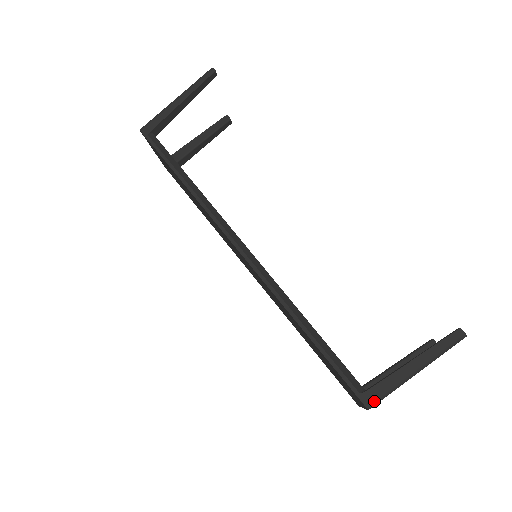
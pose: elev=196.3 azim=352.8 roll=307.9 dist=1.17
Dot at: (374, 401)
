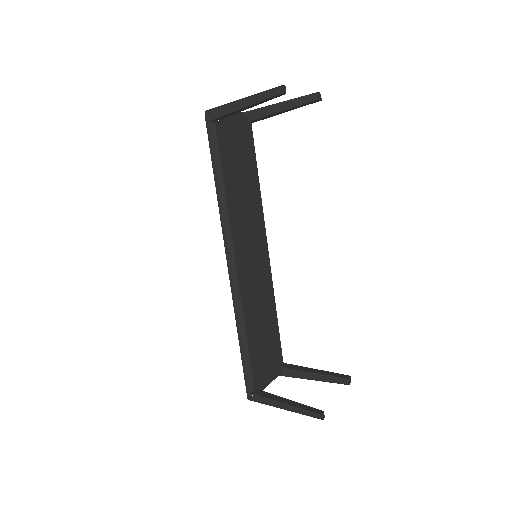
Dot at: (253, 400)
